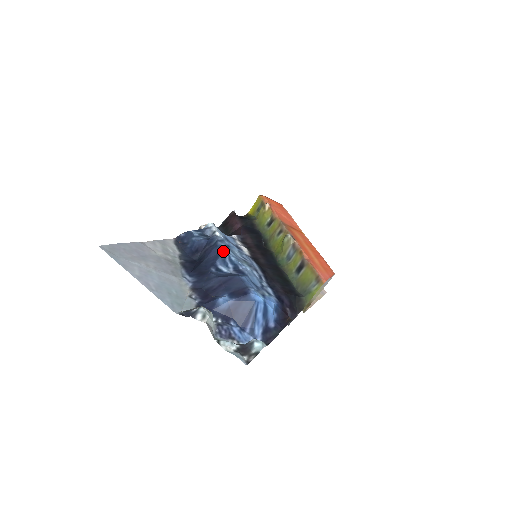
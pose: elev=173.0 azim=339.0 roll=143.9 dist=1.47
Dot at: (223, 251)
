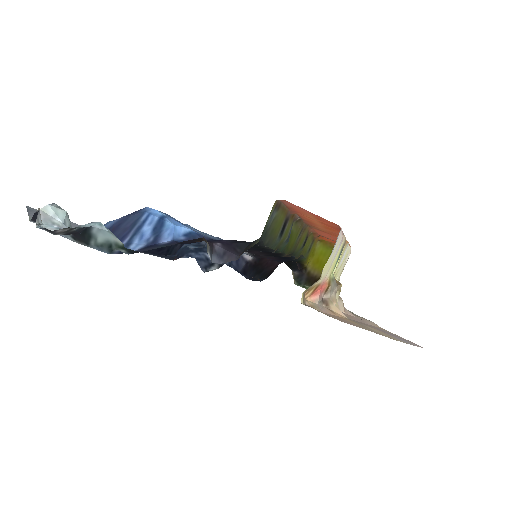
Dot at: occluded
